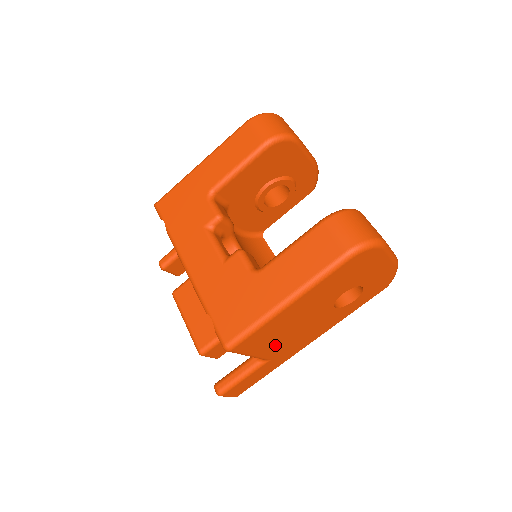
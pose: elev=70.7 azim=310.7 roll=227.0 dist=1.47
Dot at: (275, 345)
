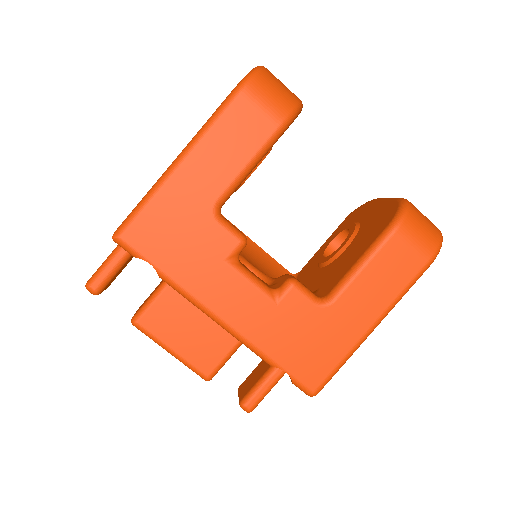
Dot at: occluded
